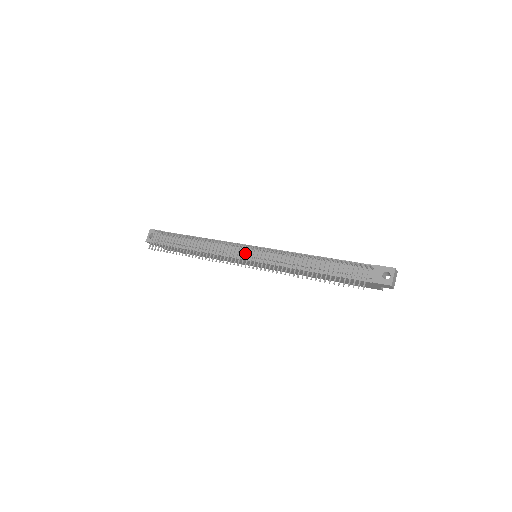
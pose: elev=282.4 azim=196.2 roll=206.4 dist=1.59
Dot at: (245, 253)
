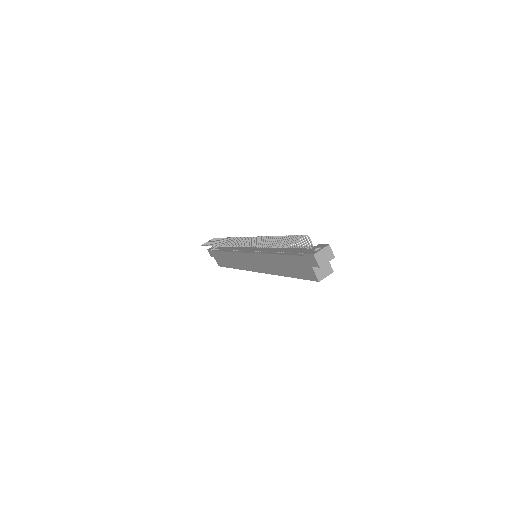
Dot at: (243, 239)
